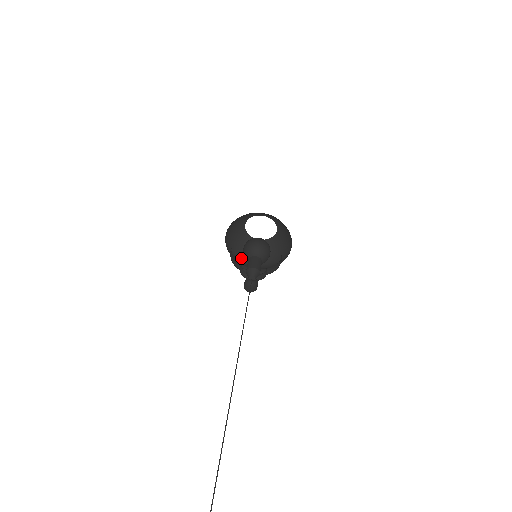
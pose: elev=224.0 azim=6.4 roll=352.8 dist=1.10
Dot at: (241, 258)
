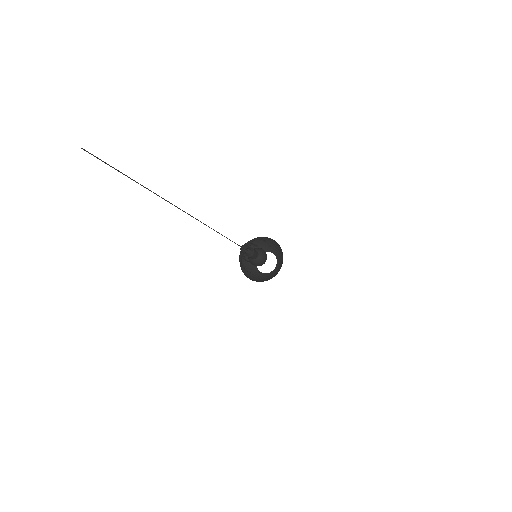
Dot at: occluded
